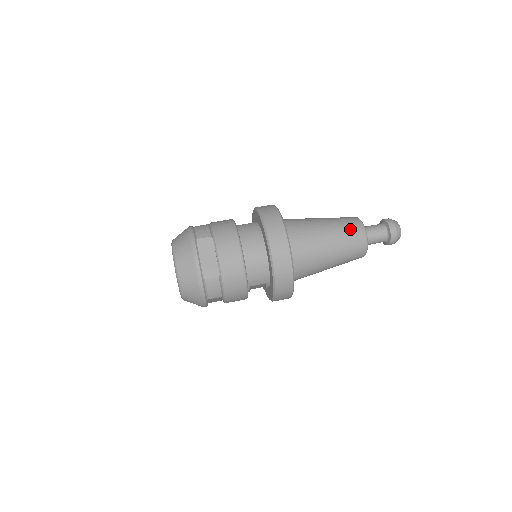
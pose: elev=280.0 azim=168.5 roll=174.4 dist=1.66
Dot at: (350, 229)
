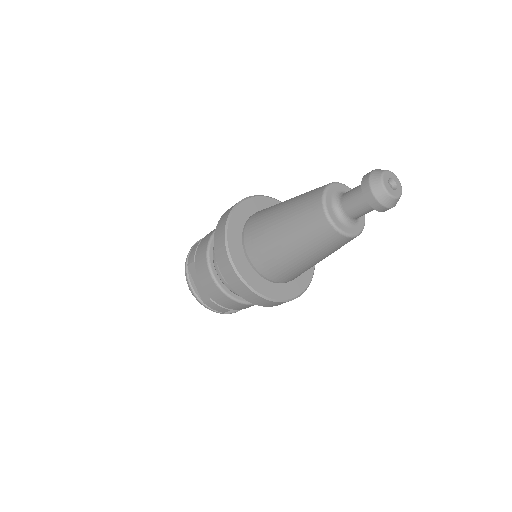
Dot at: occluded
